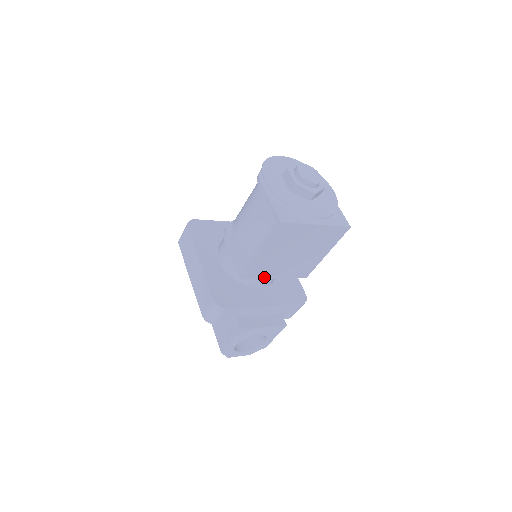
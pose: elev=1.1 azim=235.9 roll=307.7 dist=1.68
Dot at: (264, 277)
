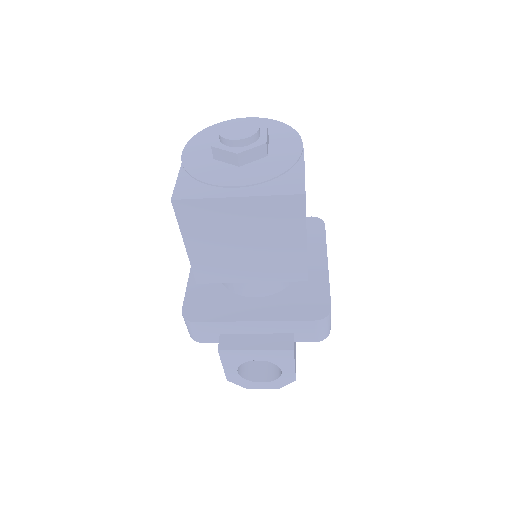
Dot at: (232, 280)
